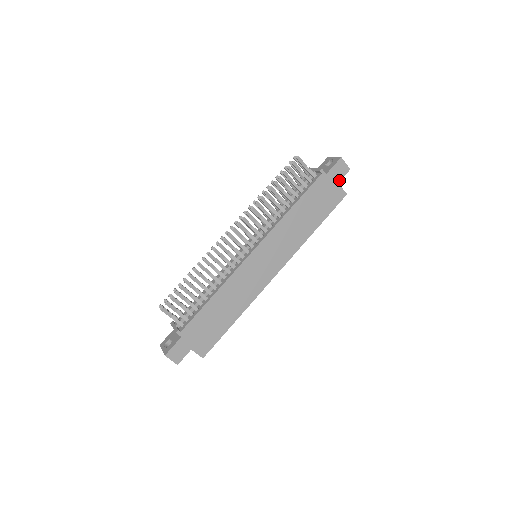
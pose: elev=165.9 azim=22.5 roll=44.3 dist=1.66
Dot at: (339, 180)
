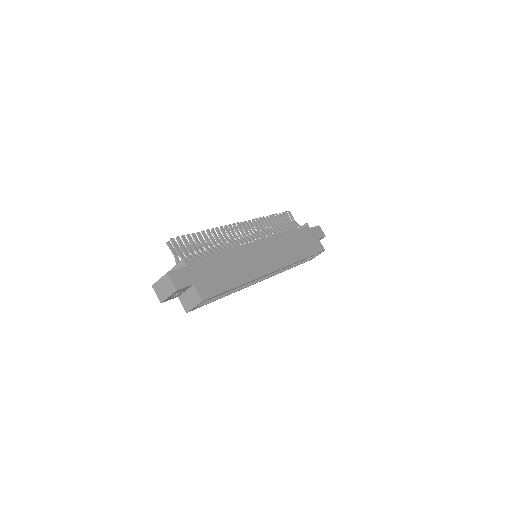
Dot at: (319, 238)
